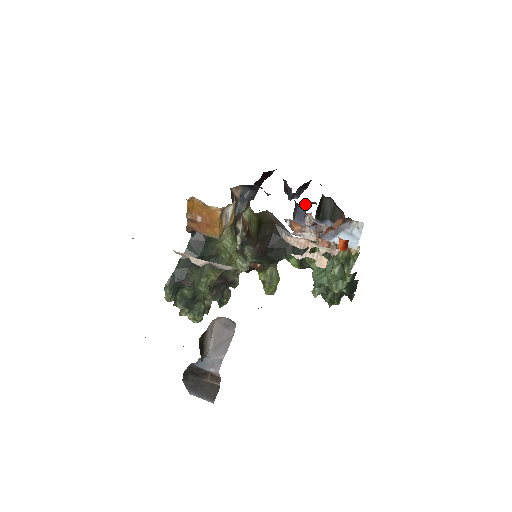
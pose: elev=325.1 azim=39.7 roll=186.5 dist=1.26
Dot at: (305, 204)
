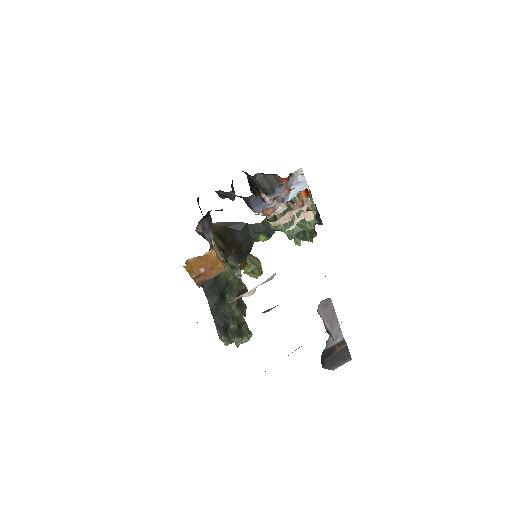
Dot at: occluded
